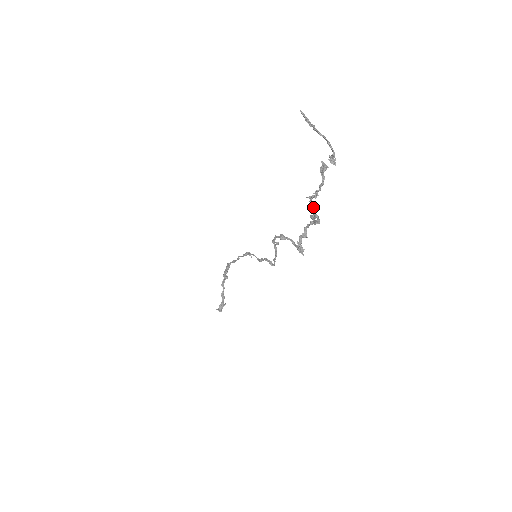
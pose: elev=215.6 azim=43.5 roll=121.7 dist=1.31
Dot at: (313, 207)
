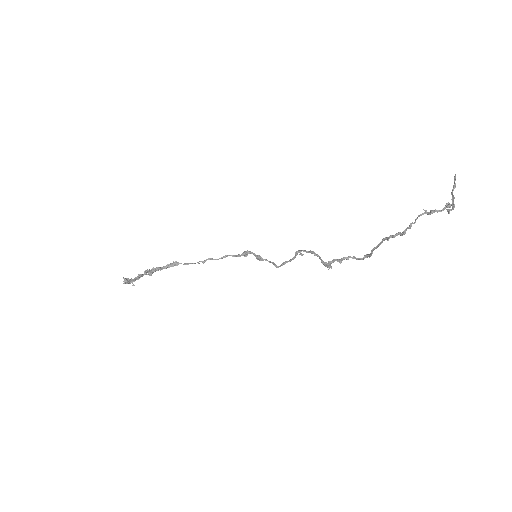
Dot at: occluded
